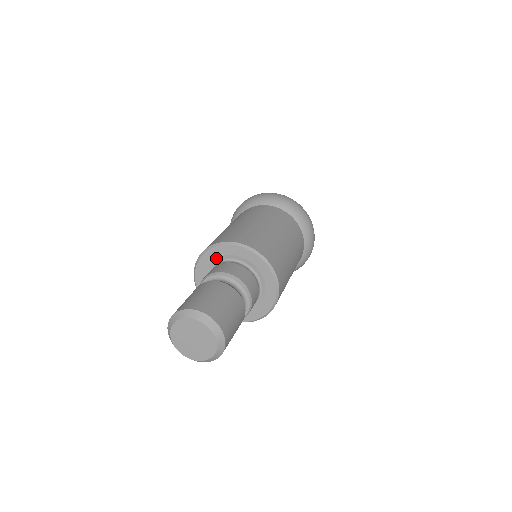
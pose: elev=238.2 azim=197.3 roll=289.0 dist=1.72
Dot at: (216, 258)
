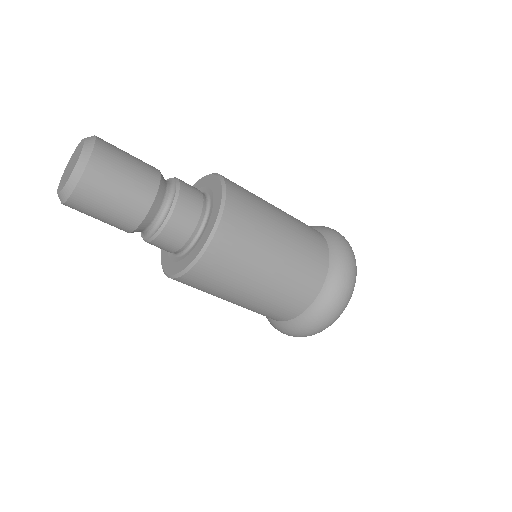
Dot at: occluded
